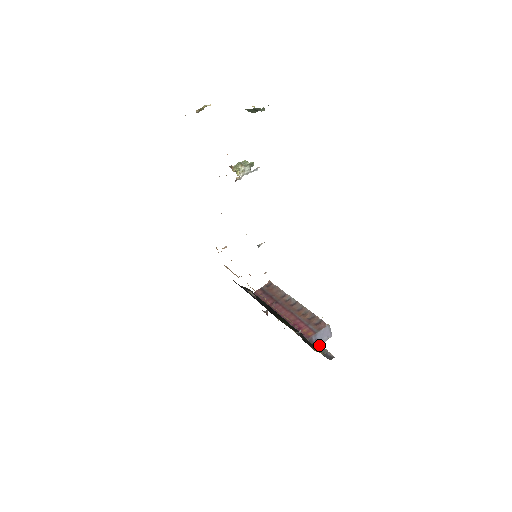
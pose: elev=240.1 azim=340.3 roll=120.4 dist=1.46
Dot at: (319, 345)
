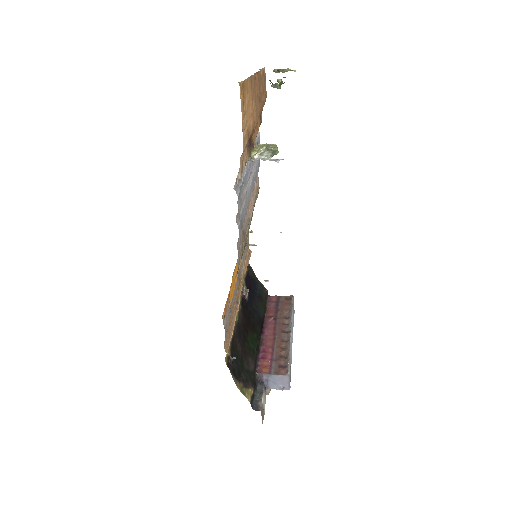
Dot at: (262, 387)
